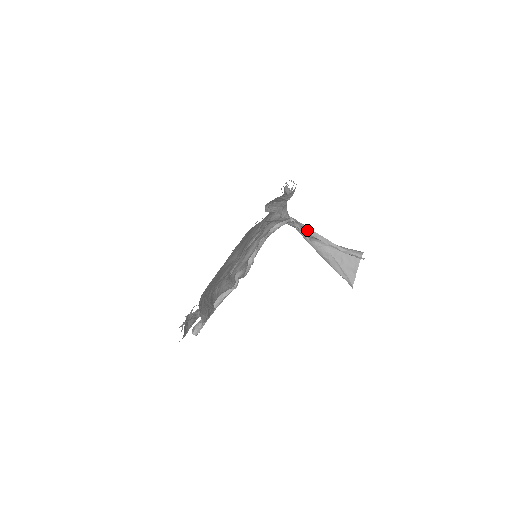
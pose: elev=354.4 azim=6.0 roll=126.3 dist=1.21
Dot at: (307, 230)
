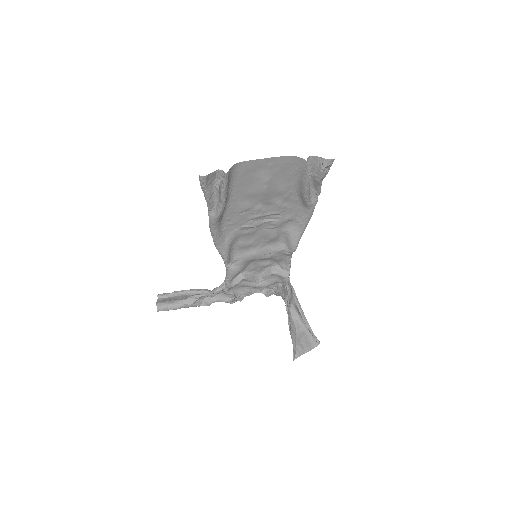
Dot at: (294, 295)
